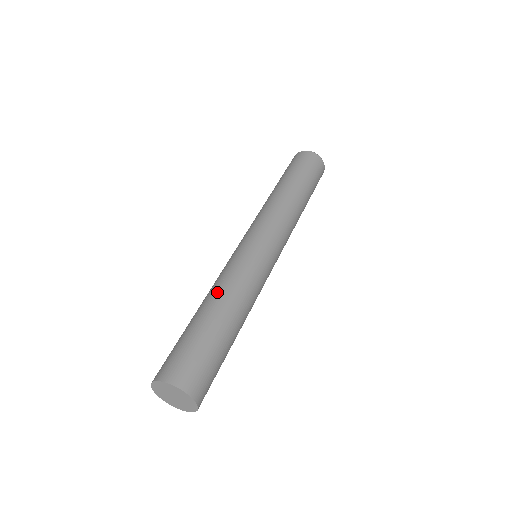
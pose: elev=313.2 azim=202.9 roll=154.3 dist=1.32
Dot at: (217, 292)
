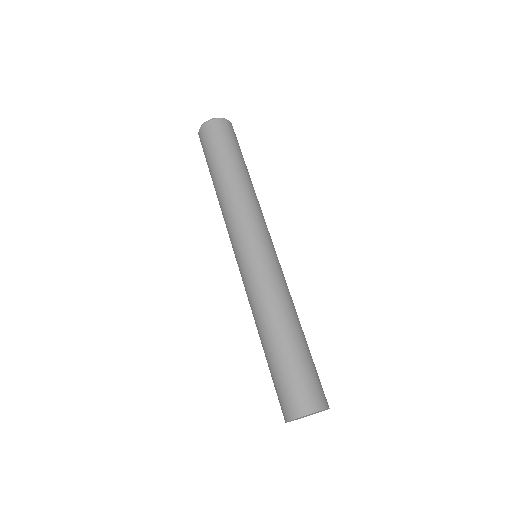
Dot at: (288, 311)
